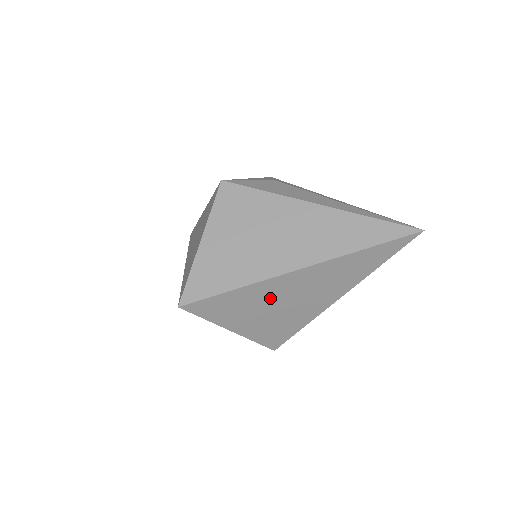
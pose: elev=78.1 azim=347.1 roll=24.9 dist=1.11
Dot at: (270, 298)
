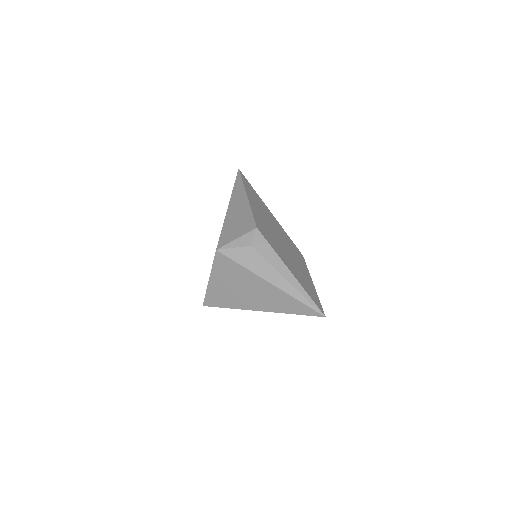
Dot at: occluded
